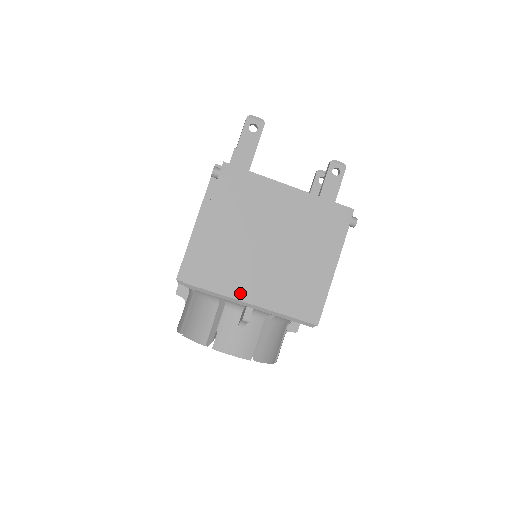
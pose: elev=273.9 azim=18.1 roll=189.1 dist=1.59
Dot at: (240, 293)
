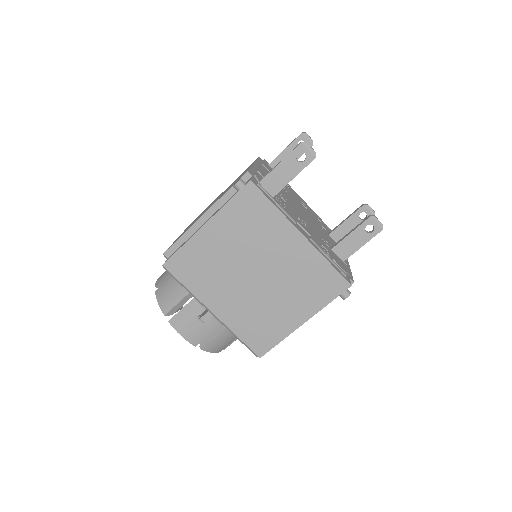
Dot at: (207, 299)
